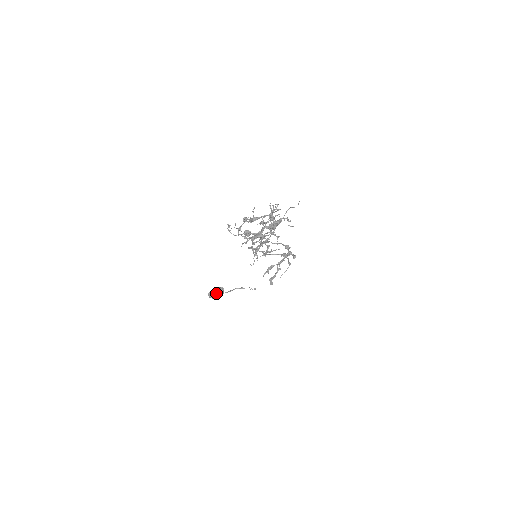
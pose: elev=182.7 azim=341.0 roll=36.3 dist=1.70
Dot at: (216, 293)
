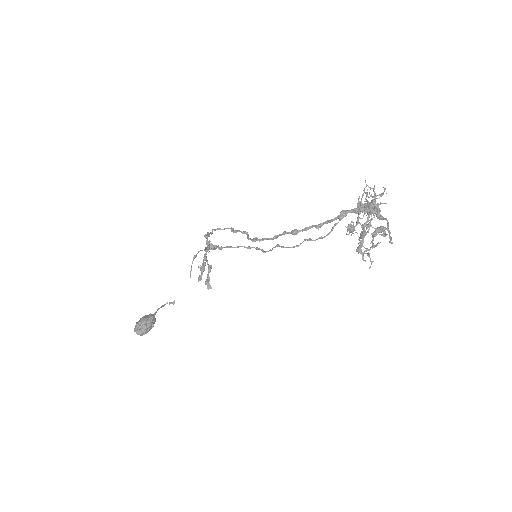
Dot at: (150, 325)
